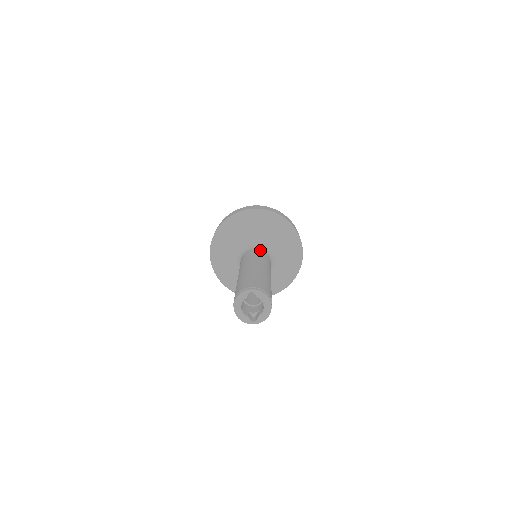
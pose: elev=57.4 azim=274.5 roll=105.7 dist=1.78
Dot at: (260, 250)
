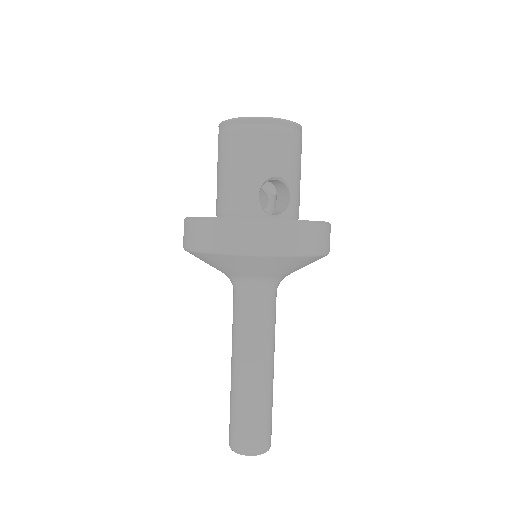
Dot at: (271, 299)
